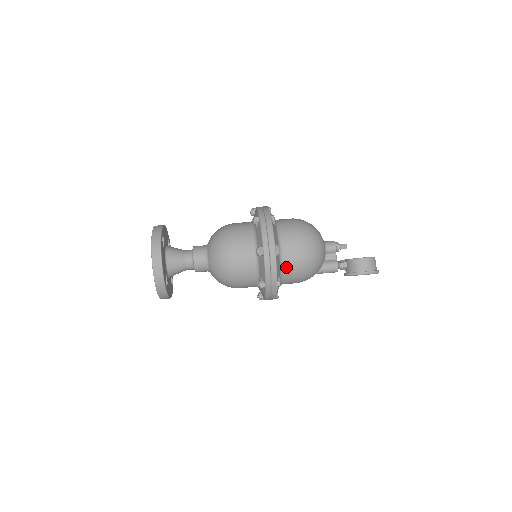
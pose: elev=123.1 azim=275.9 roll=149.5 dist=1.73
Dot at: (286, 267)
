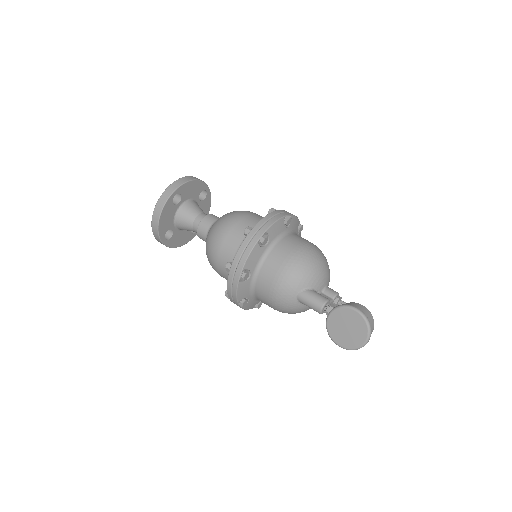
Dot at: (281, 244)
